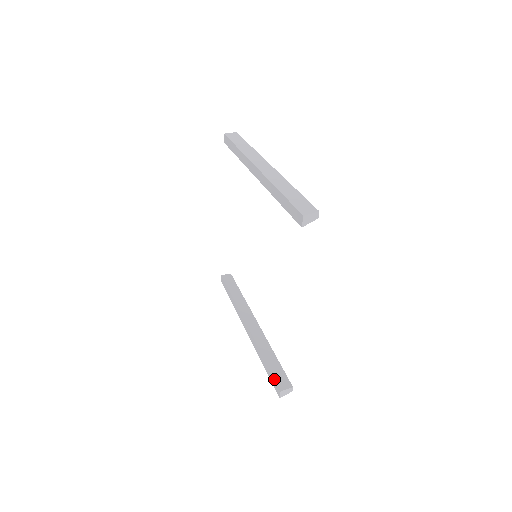
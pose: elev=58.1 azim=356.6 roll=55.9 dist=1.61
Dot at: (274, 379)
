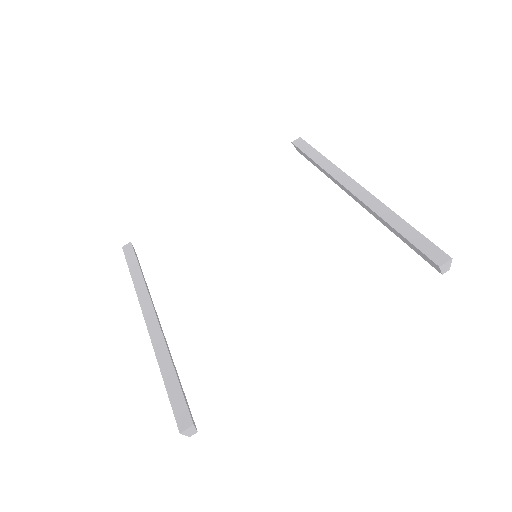
Dot at: (186, 403)
